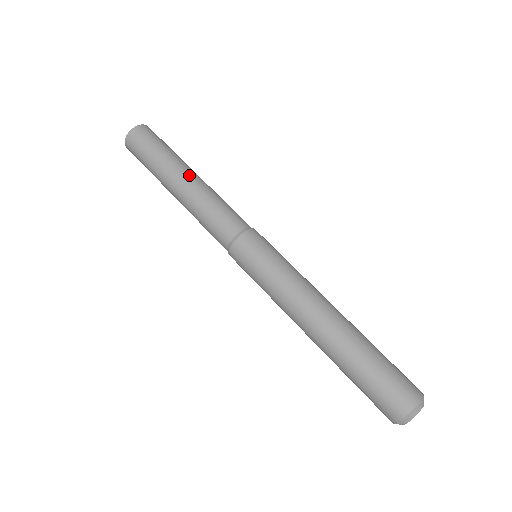
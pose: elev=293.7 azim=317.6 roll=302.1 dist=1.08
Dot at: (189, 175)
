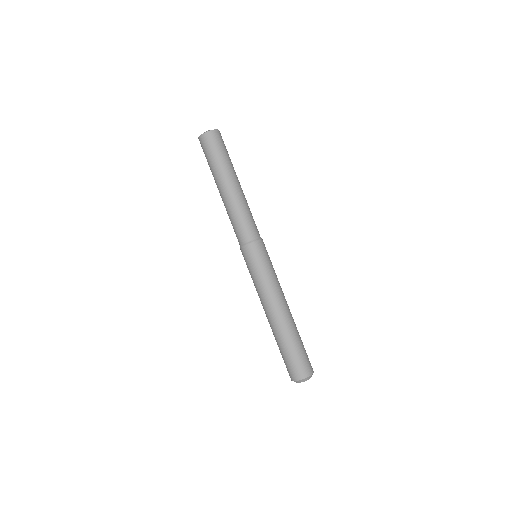
Dot at: (237, 185)
